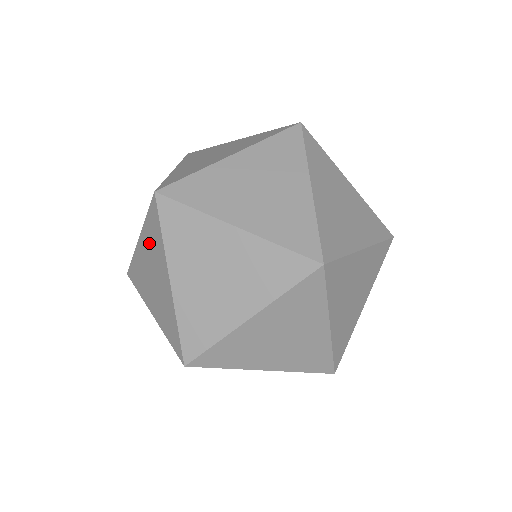
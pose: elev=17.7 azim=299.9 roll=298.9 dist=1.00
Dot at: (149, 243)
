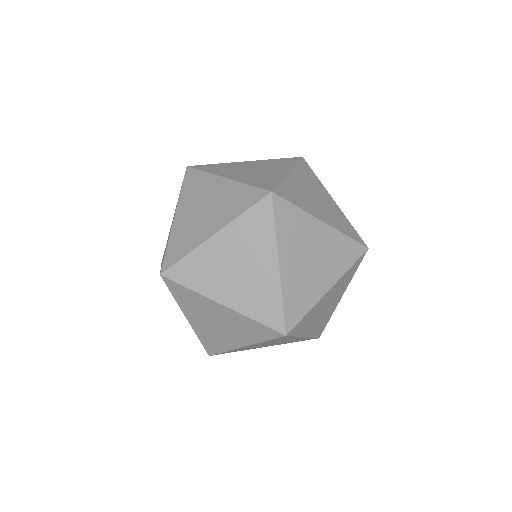
Dot at: occluded
